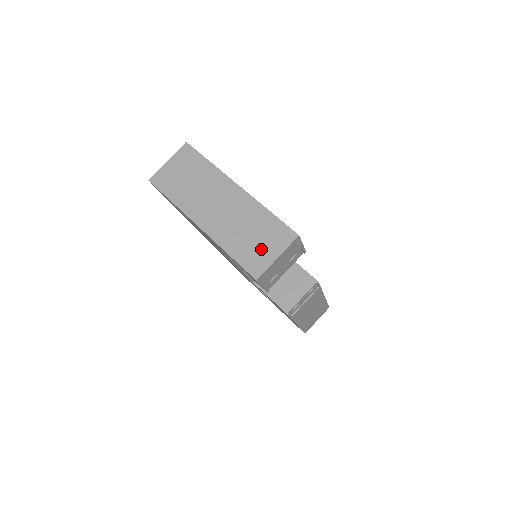
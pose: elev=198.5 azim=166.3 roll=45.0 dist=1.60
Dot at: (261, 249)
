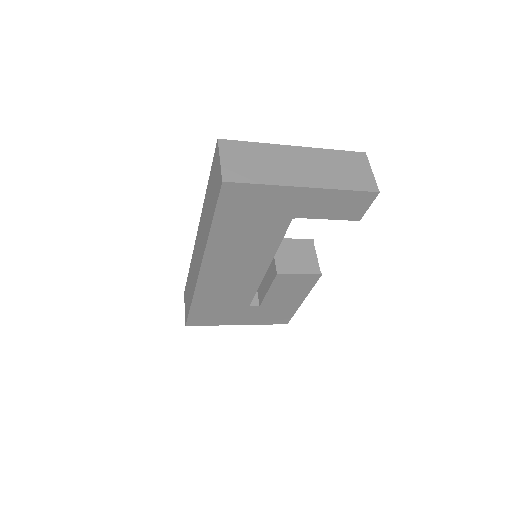
Dot at: (358, 173)
